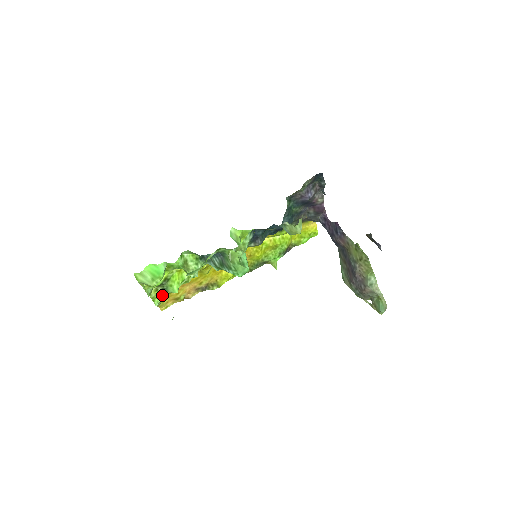
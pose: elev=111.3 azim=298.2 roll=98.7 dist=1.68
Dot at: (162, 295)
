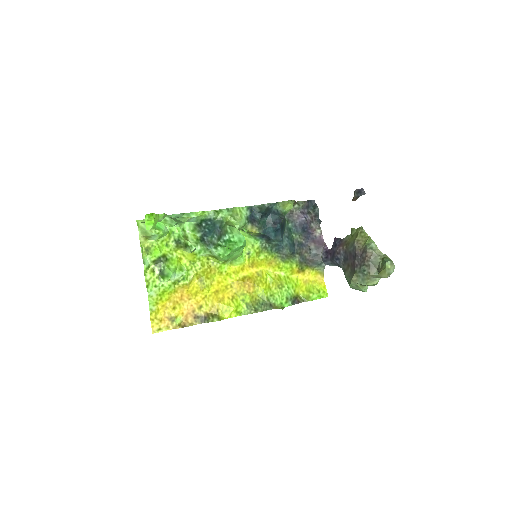
Dot at: (157, 285)
